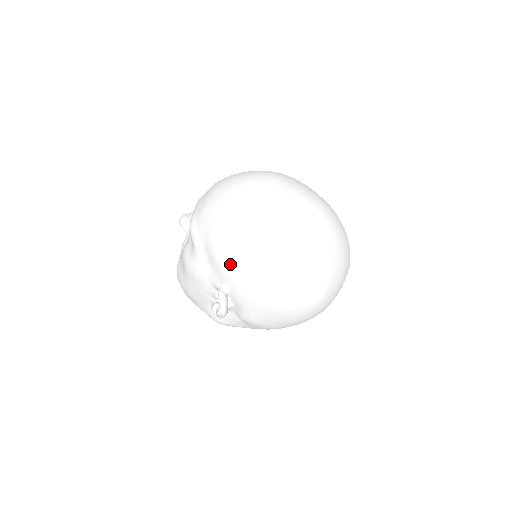
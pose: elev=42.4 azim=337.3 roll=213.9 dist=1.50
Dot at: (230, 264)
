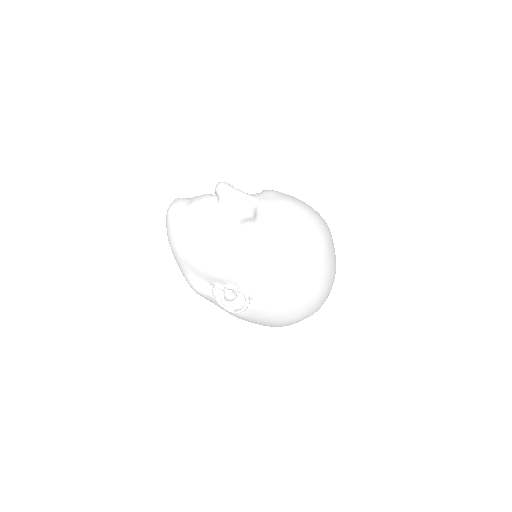
Dot at: (277, 291)
